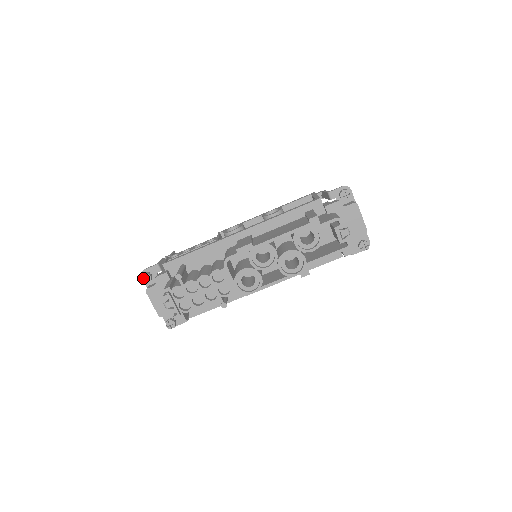
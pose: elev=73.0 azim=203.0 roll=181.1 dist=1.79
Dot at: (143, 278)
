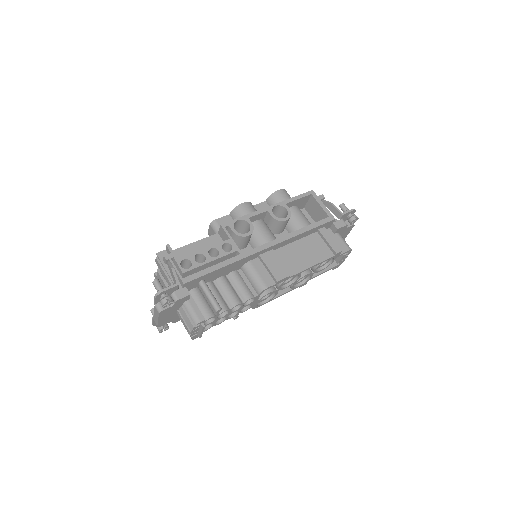
Dot at: (163, 303)
